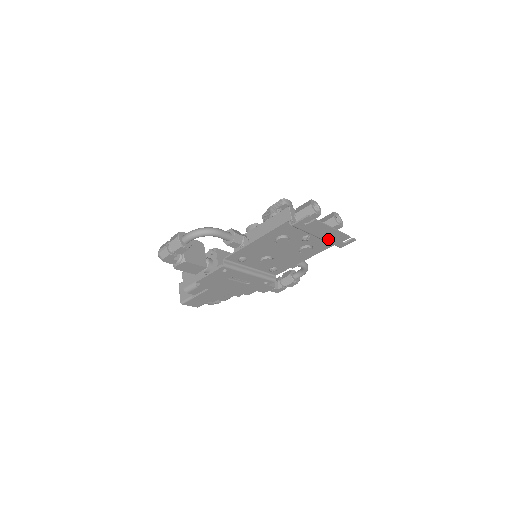
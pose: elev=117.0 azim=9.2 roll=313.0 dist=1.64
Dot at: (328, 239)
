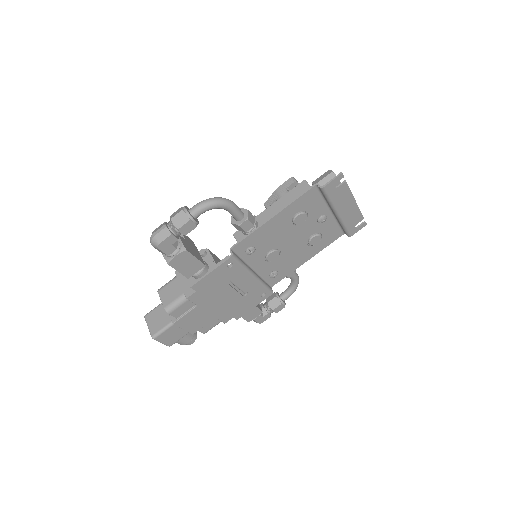
Dot at: (345, 219)
